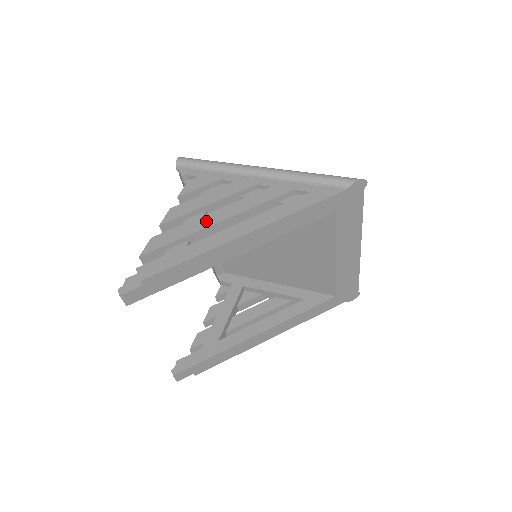
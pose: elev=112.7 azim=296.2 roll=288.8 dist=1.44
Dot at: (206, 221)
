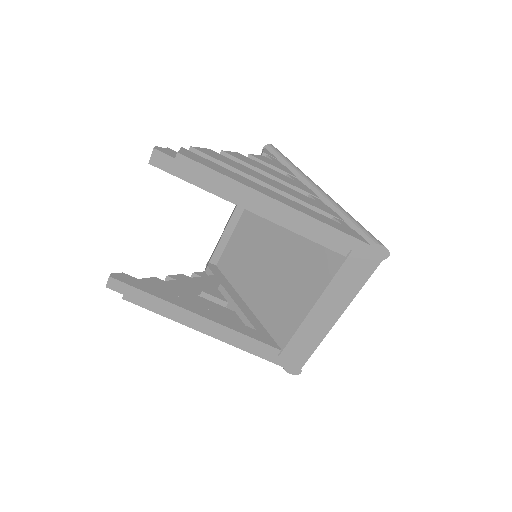
Dot at: (255, 174)
